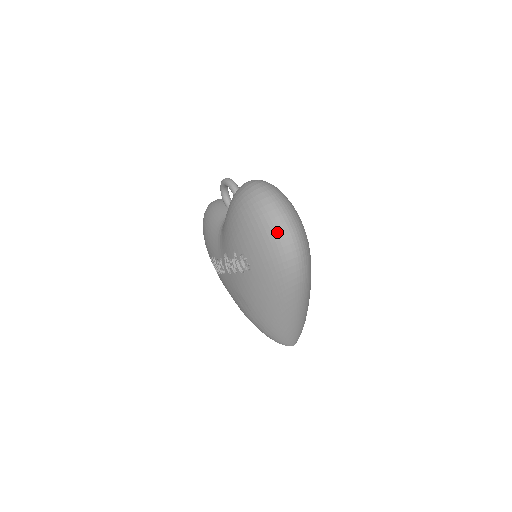
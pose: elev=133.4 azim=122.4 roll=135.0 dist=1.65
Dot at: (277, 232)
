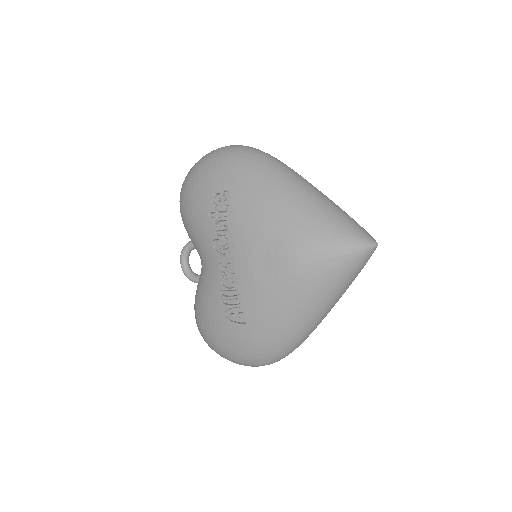
Dot at: (214, 152)
